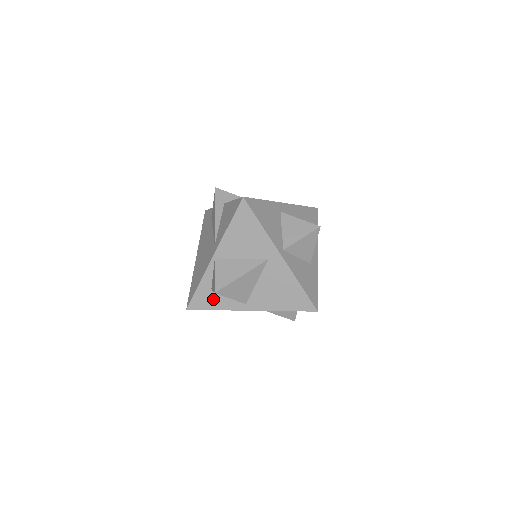
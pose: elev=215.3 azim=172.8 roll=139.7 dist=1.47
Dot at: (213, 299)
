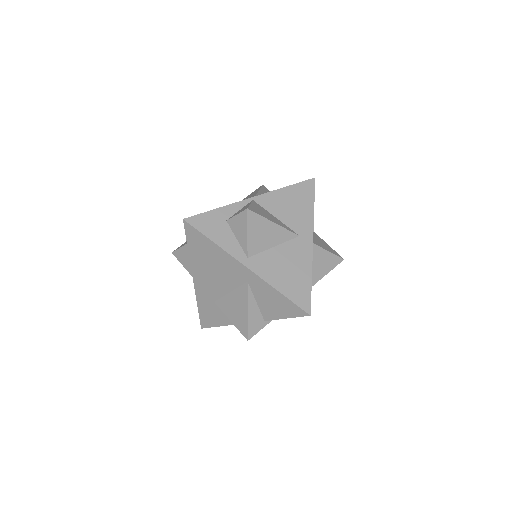
Dot at: (220, 230)
